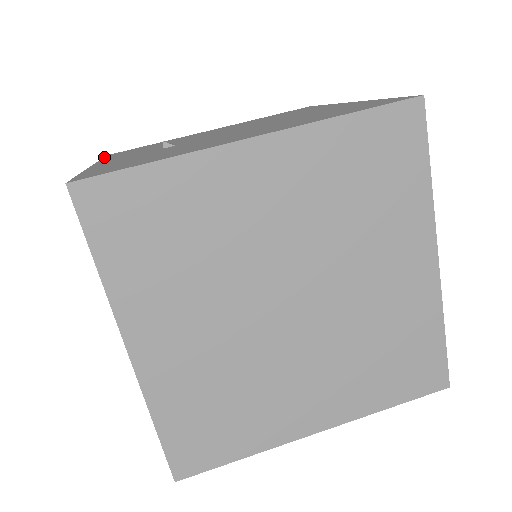
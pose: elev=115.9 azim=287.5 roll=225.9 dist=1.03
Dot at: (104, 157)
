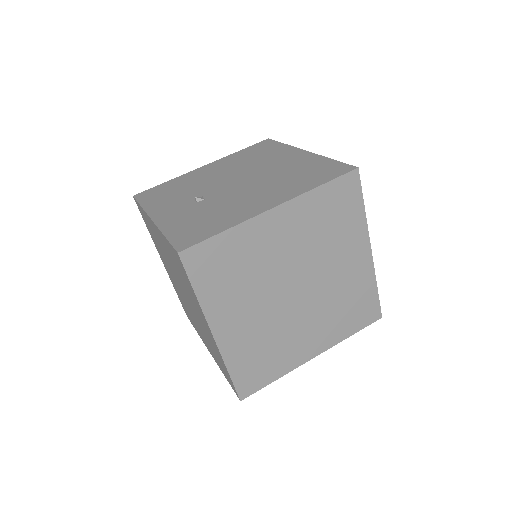
Dot at: (138, 202)
